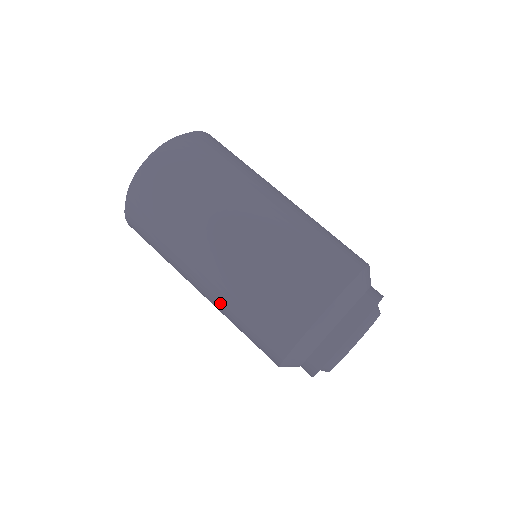
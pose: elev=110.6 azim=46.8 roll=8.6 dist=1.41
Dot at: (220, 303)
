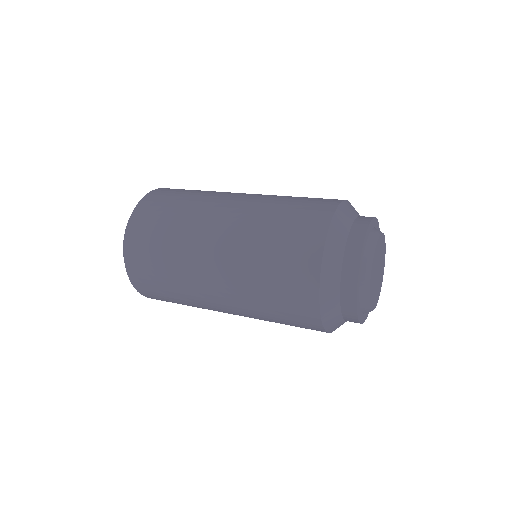
Dot at: (249, 217)
